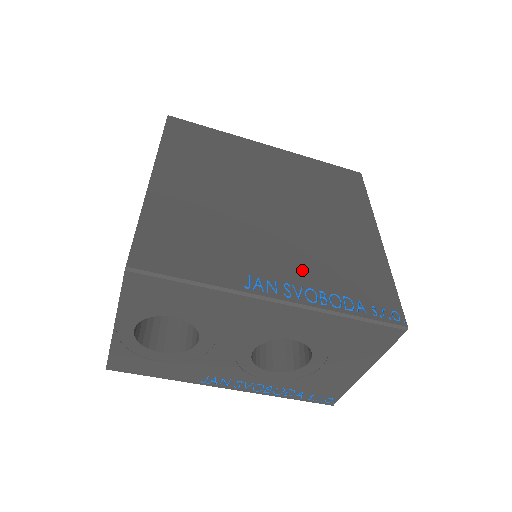
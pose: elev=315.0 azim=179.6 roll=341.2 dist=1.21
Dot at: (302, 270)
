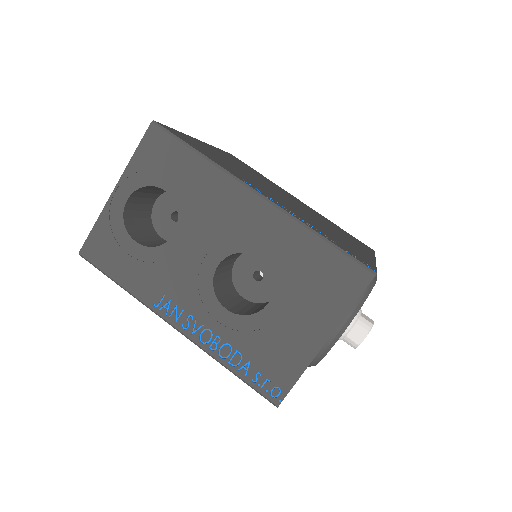
Dot at: (291, 209)
